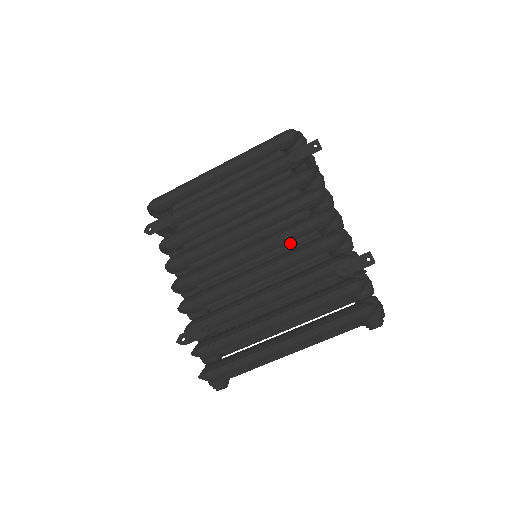
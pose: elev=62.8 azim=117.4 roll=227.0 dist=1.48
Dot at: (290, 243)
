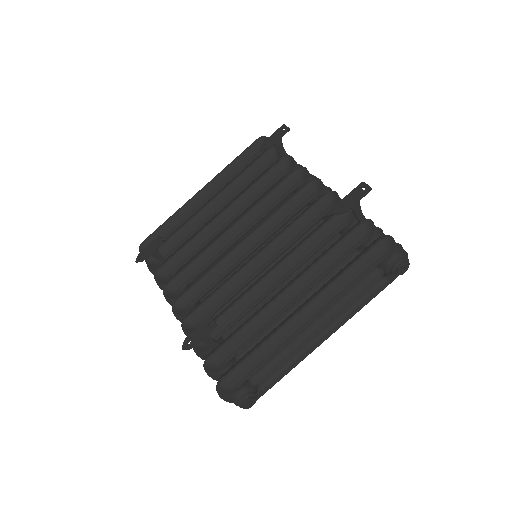
Dot at: occluded
